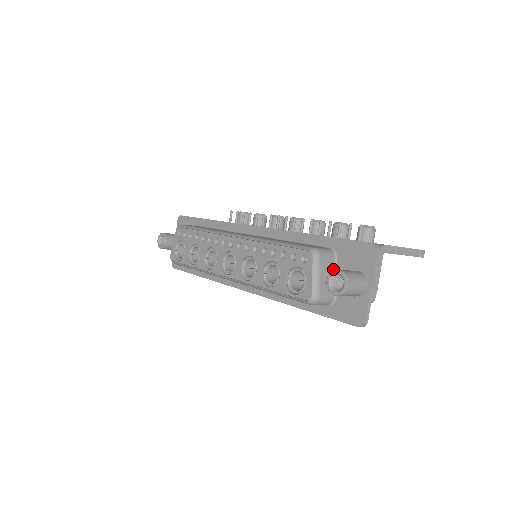
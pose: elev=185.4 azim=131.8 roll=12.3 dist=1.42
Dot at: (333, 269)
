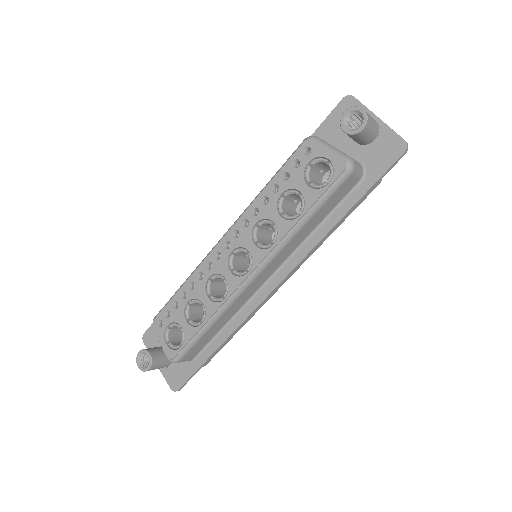
Dot at: occluded
